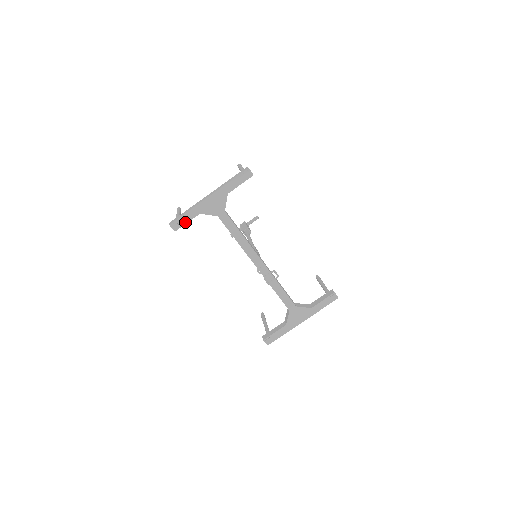
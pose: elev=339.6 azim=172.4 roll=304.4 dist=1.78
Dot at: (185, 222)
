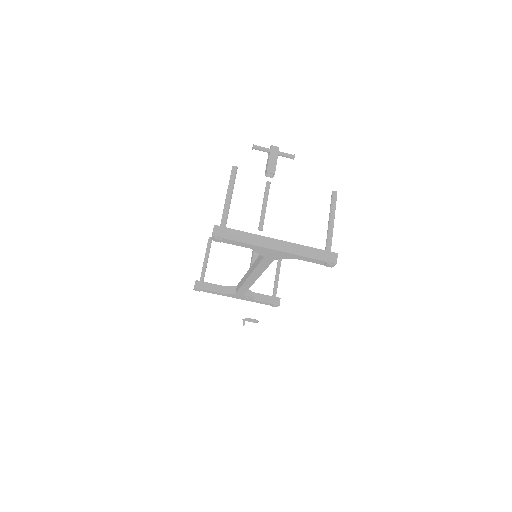
Dot at: (230, 243)
